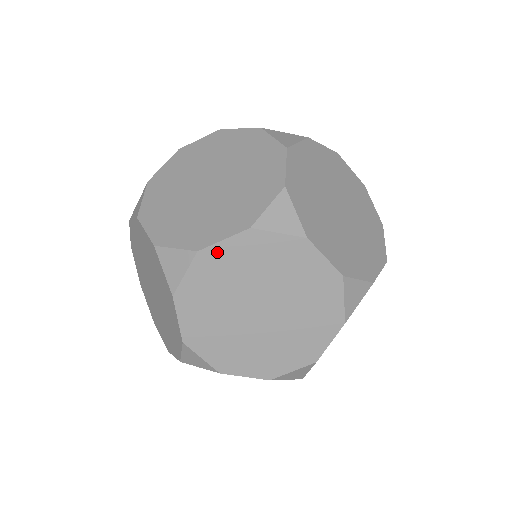
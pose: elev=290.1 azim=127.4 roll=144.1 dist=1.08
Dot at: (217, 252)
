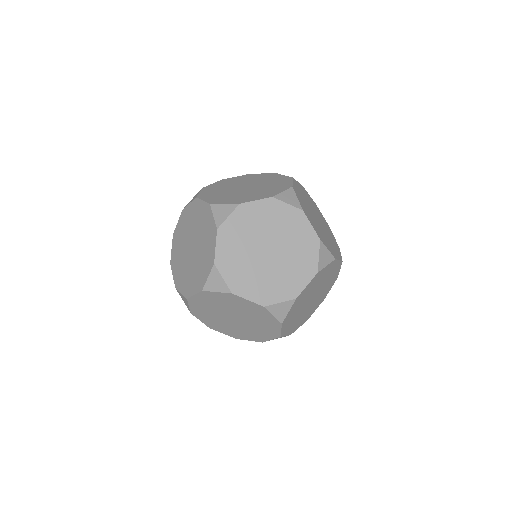
Dot at: (251, 207)
